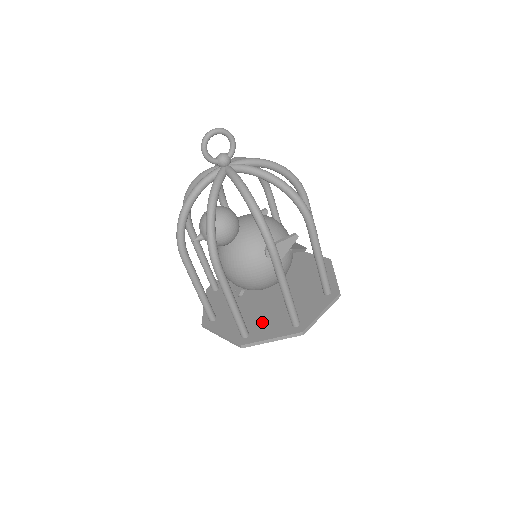
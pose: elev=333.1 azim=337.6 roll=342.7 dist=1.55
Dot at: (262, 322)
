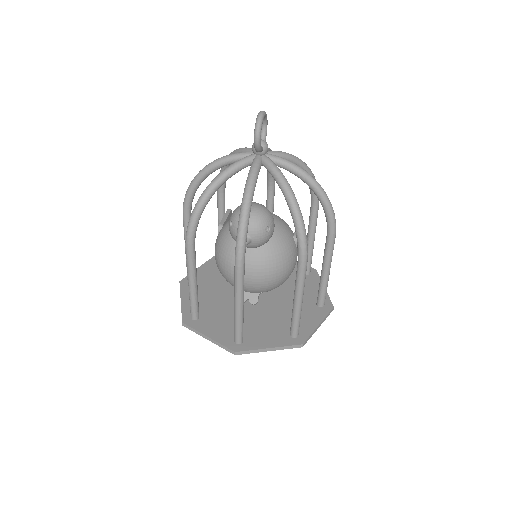
Dot at: occluded
